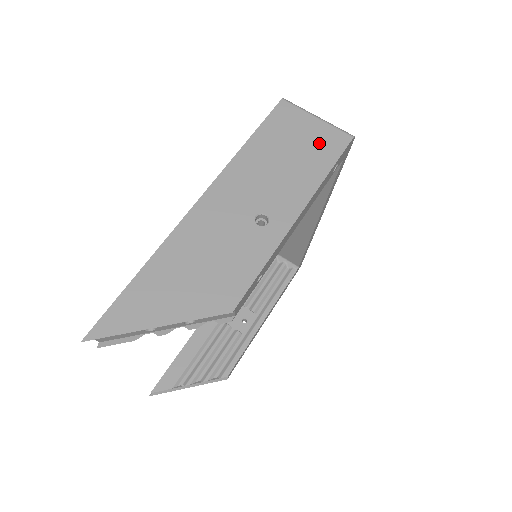
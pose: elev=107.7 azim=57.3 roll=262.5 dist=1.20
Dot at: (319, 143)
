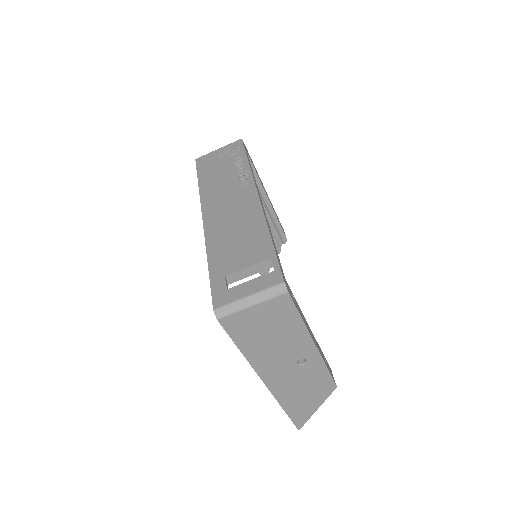
Dot at: (275, 315)
